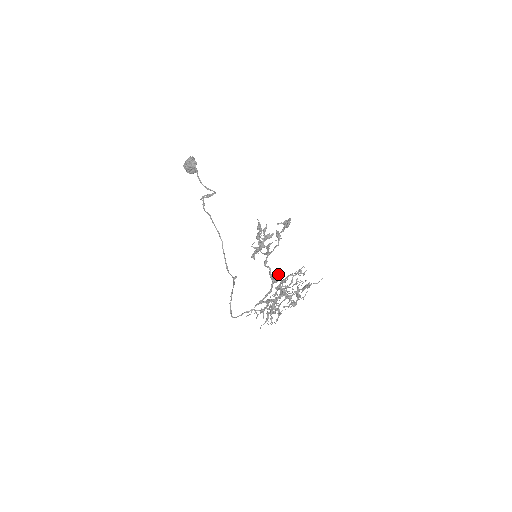
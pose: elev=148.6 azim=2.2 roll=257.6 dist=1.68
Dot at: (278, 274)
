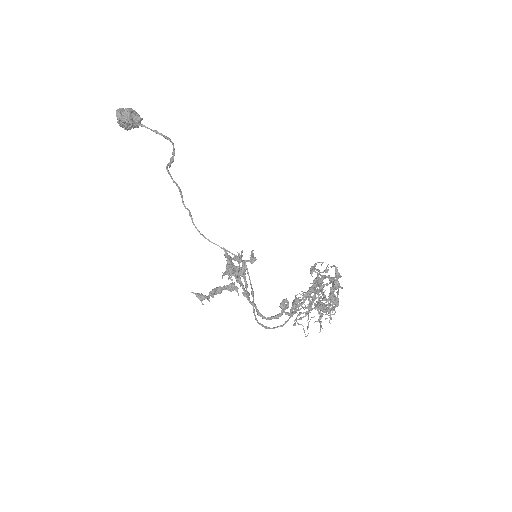
Dot at: occluded
